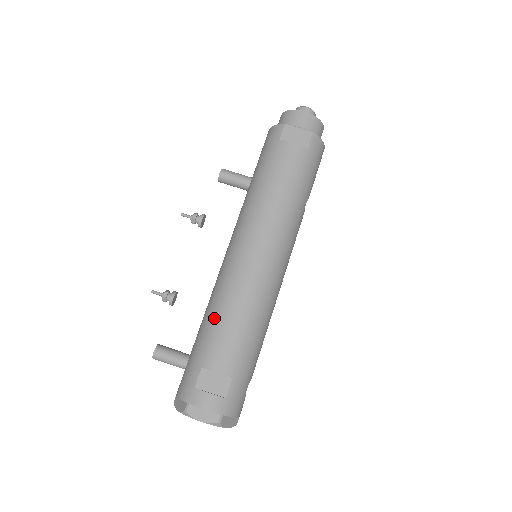
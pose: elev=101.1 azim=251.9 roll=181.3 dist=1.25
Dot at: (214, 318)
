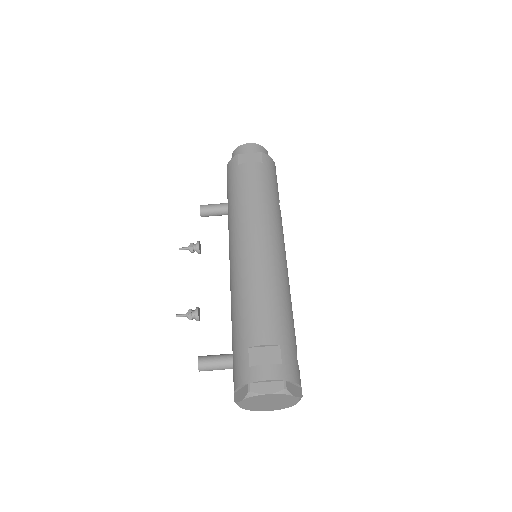
Dot at: (242, 305)
